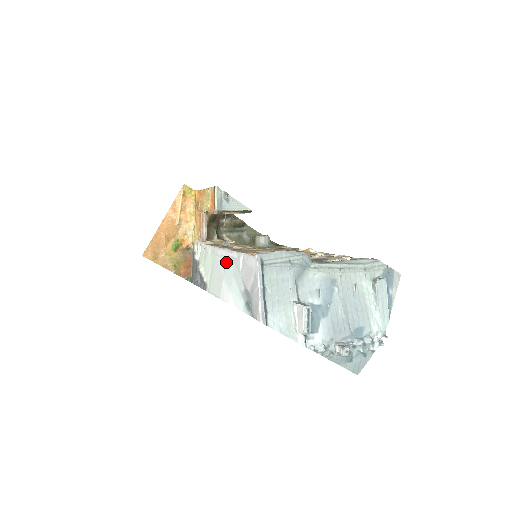
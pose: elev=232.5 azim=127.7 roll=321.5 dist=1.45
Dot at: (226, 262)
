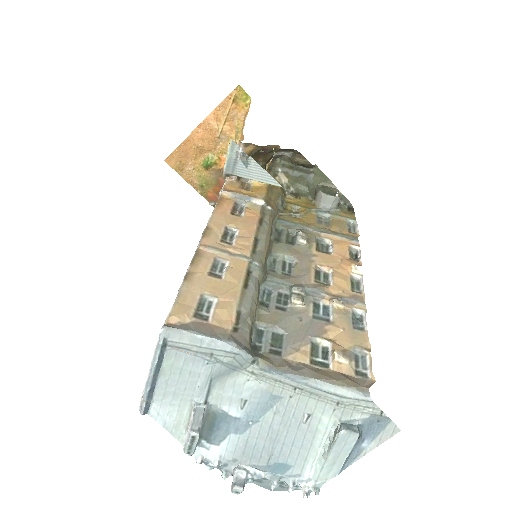
Dot at: occluded
